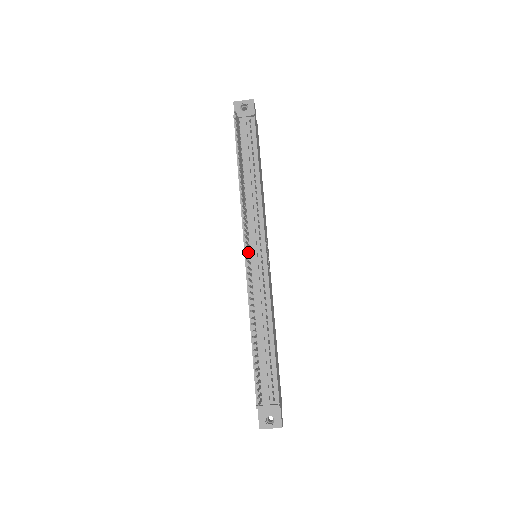
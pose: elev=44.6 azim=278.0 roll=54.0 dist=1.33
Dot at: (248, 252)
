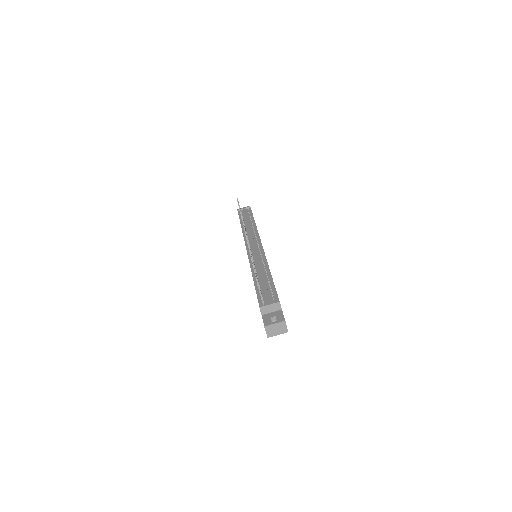
Dot at: occluded
